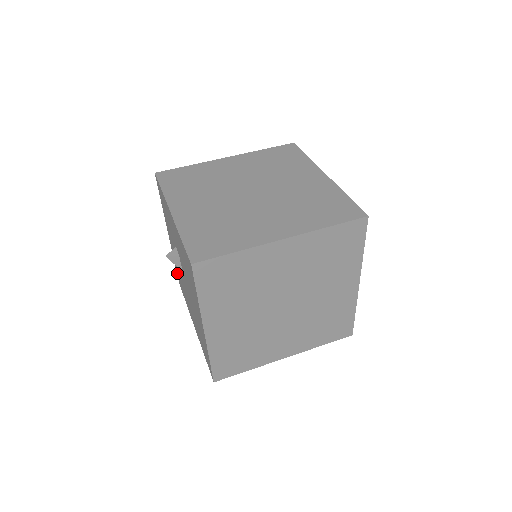
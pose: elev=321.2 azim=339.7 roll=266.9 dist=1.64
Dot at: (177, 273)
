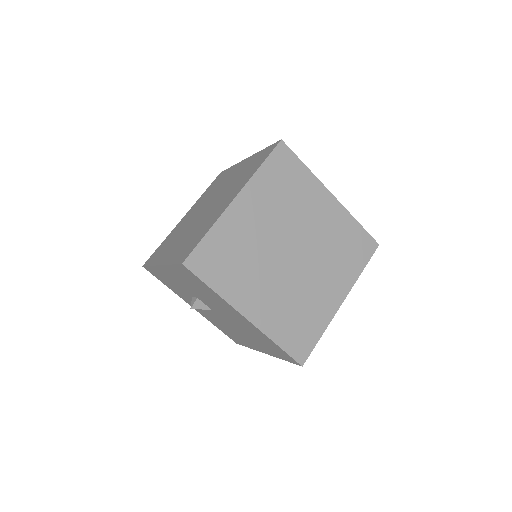
Dot at: (226, 334)
